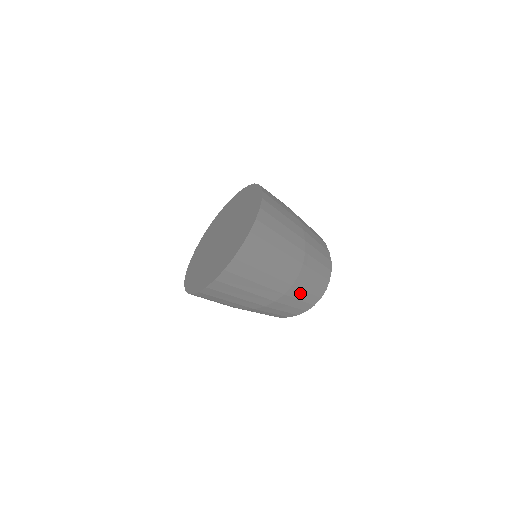
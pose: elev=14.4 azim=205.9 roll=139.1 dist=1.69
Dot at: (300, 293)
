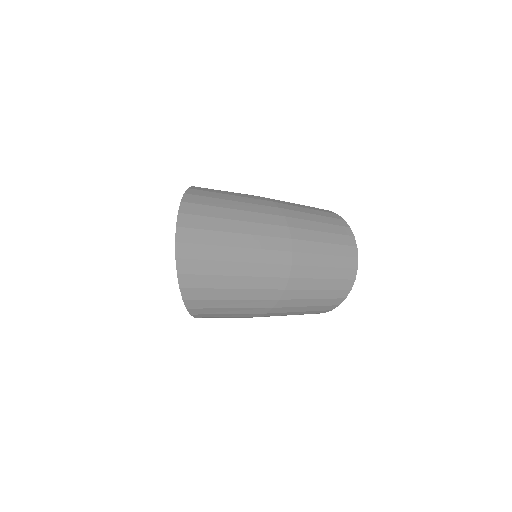
Dot at: (316, 259)
